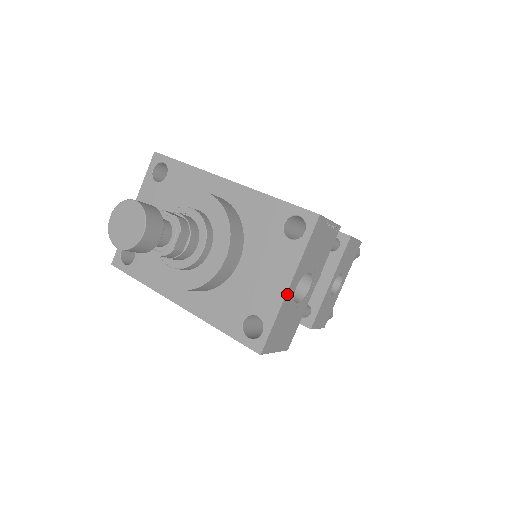
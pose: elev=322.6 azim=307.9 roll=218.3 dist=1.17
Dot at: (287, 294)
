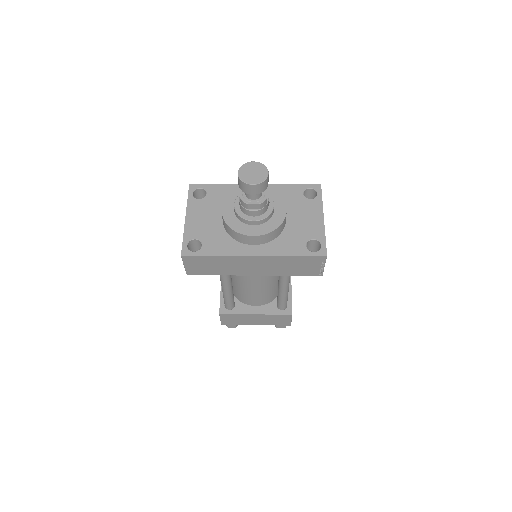
Dot at: occluded
